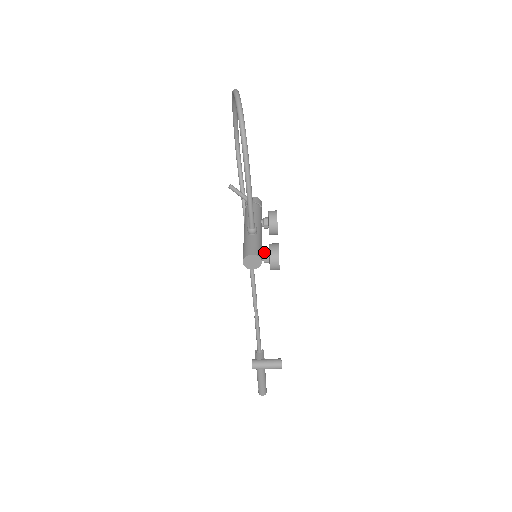
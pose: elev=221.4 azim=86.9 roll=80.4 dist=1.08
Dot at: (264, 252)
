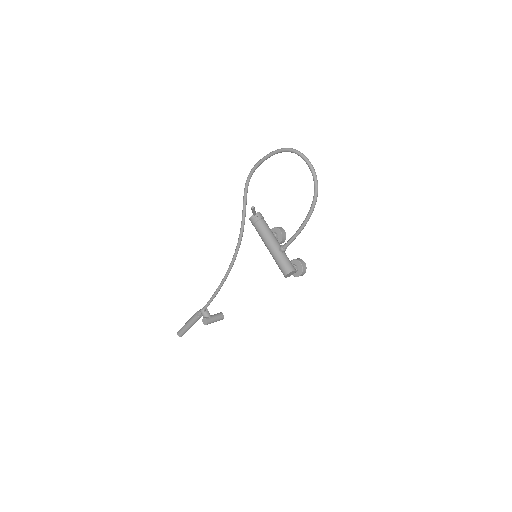
Dot at: (296, 266)
